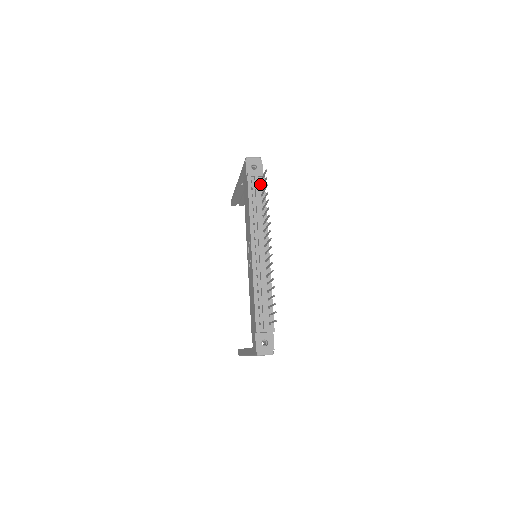
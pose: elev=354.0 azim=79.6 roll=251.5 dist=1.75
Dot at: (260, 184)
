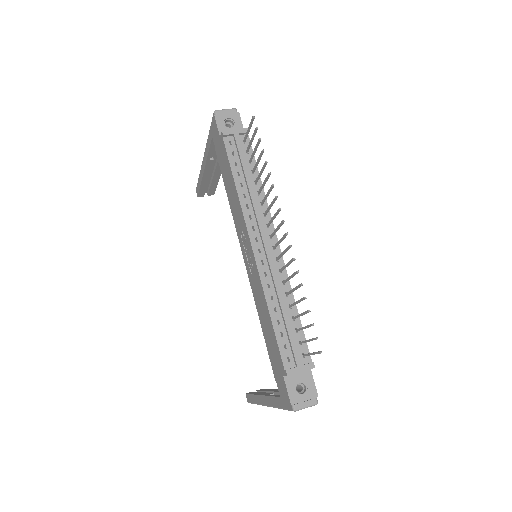
Dot at: (244, 146)
